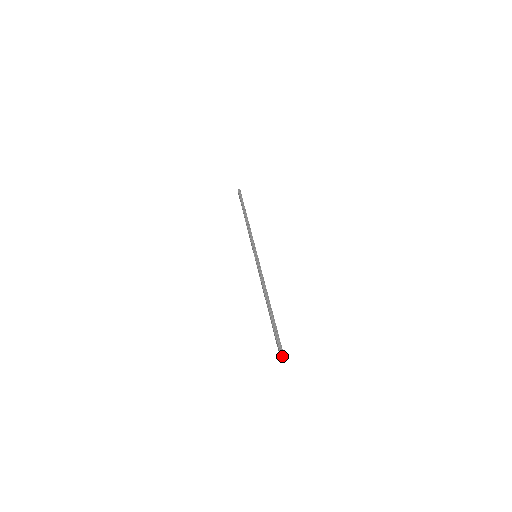
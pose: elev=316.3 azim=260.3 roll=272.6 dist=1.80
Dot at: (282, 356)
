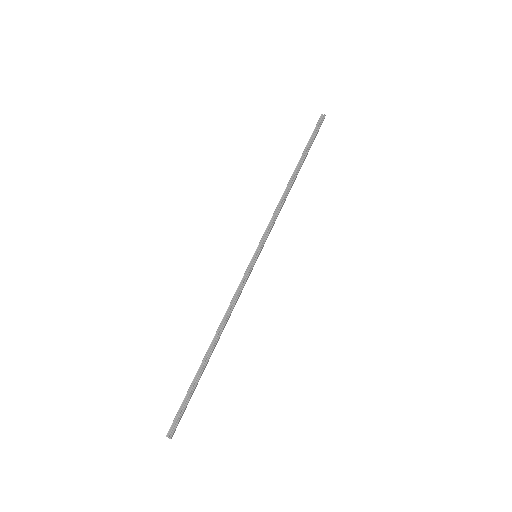
Dot at: (169, 437)
